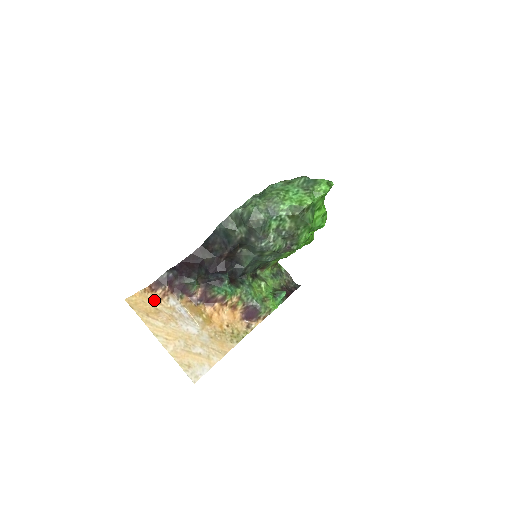
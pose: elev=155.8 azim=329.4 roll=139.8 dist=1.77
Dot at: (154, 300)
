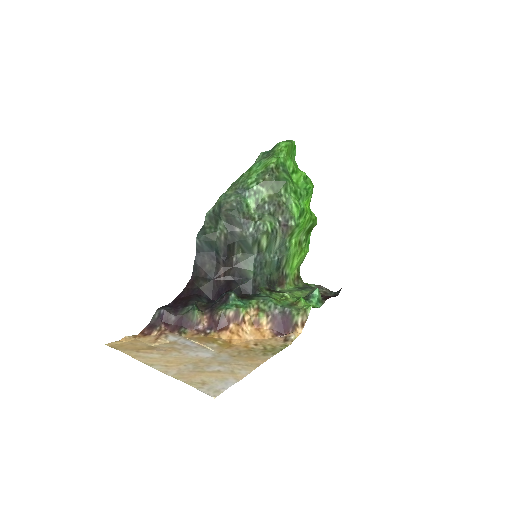
Dot at: (147, 341)
